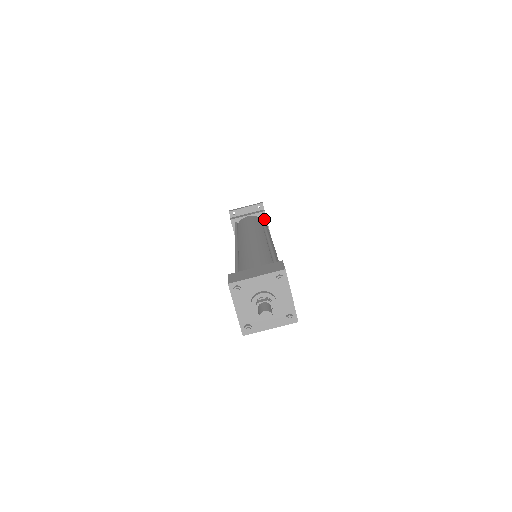
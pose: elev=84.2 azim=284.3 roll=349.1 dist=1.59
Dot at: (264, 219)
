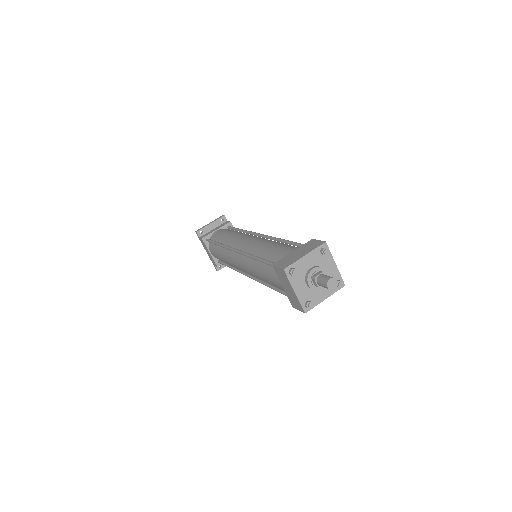
Dot at: occluded
